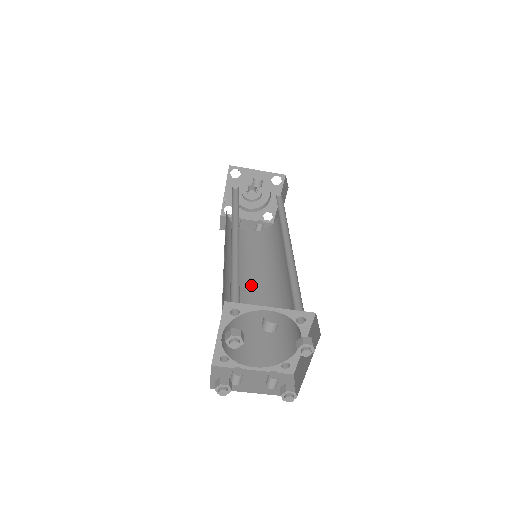
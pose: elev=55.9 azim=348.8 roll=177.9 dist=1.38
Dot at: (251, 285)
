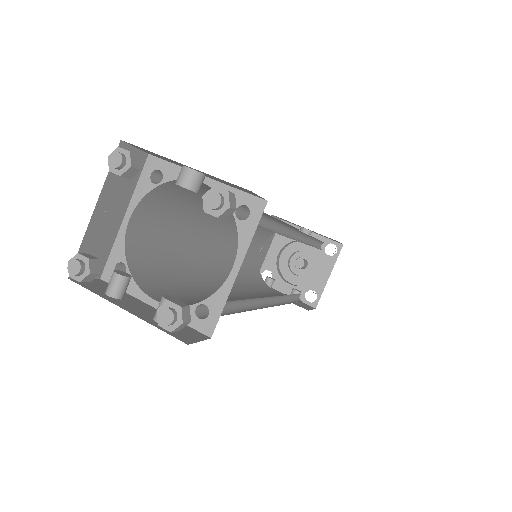
Dot at: (237, 295)
